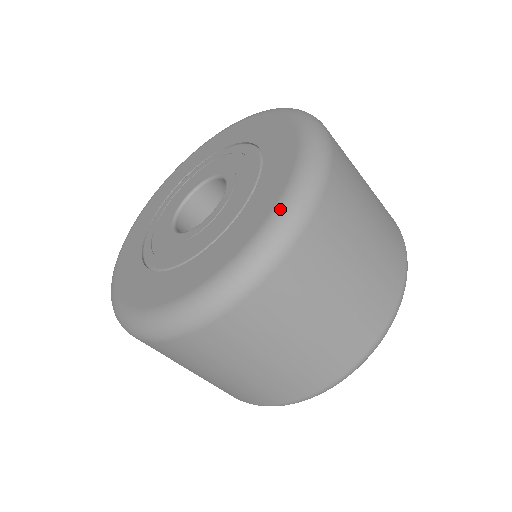
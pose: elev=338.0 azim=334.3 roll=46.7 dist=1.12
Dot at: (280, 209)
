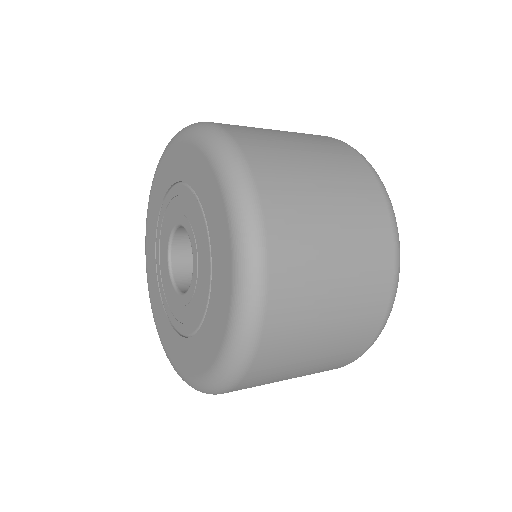
Dot at: (225, 353)
